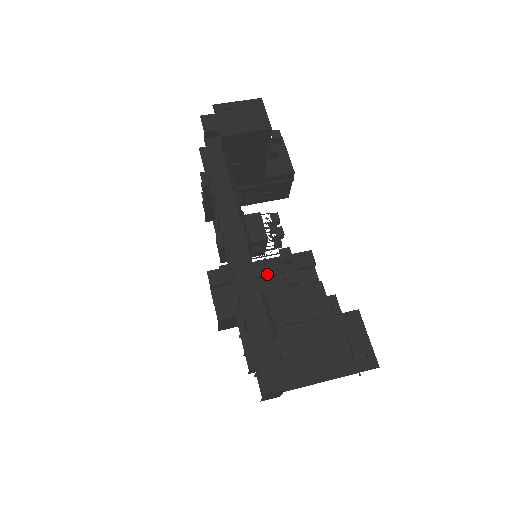
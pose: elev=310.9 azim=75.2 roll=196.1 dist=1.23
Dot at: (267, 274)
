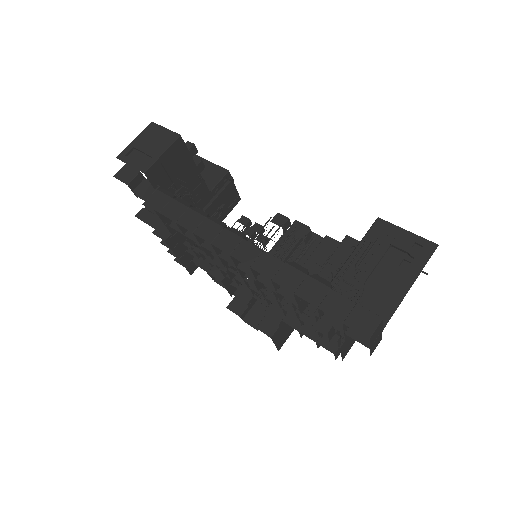
Dot at: occluded
